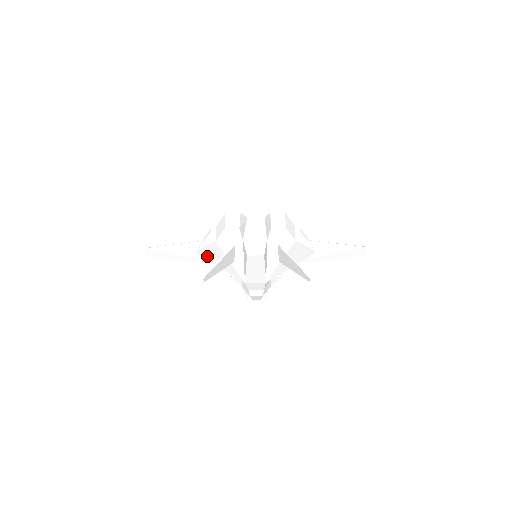
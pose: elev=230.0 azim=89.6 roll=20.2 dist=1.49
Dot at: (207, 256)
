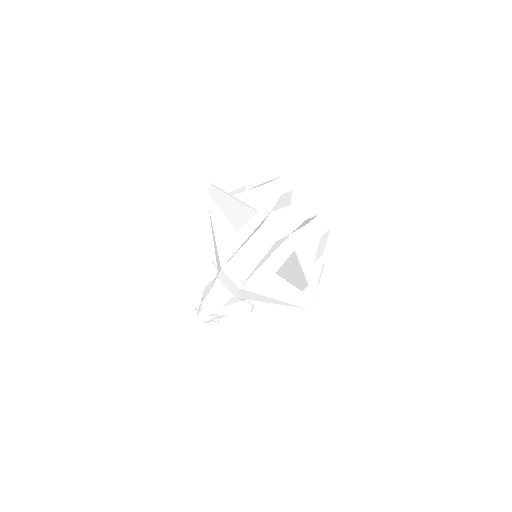
Dot at: (216, 211)
